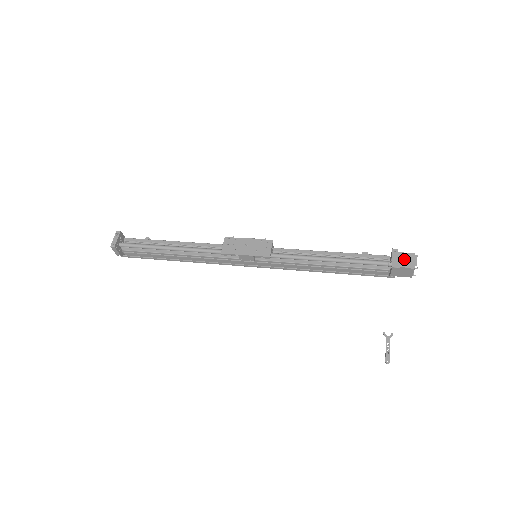
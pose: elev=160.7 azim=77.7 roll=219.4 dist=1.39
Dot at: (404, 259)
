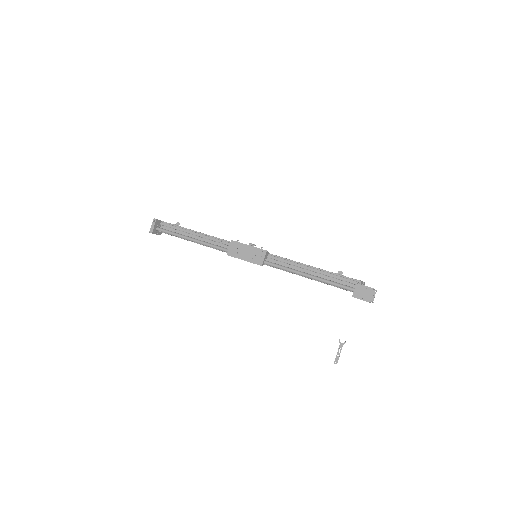
Dot at: (363, 292)
